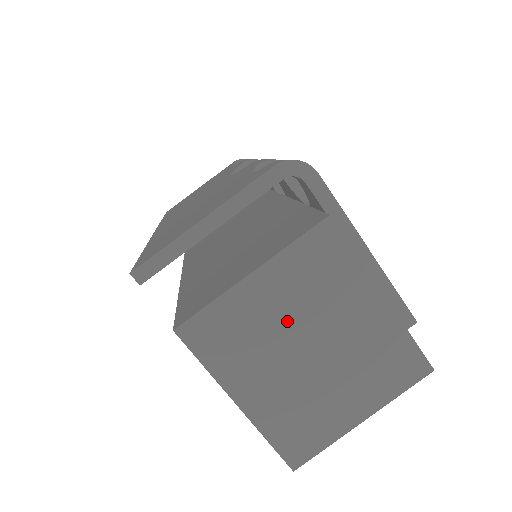
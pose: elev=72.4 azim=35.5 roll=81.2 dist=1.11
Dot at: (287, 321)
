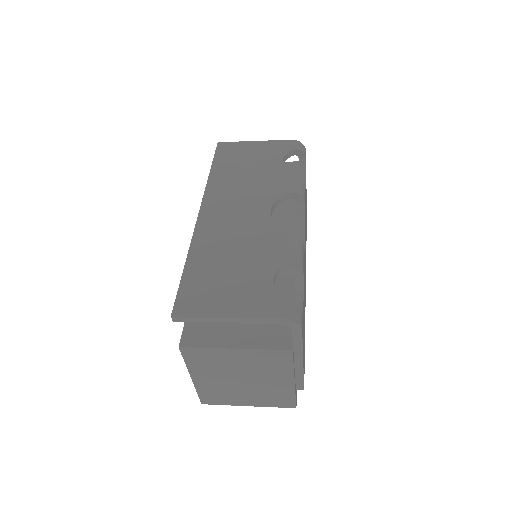
Dot at: (239, 368)
